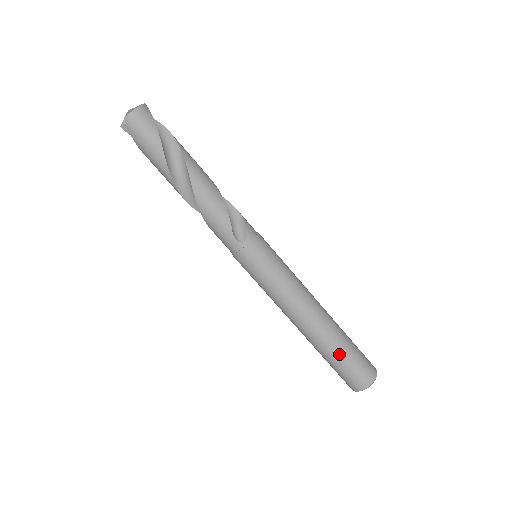
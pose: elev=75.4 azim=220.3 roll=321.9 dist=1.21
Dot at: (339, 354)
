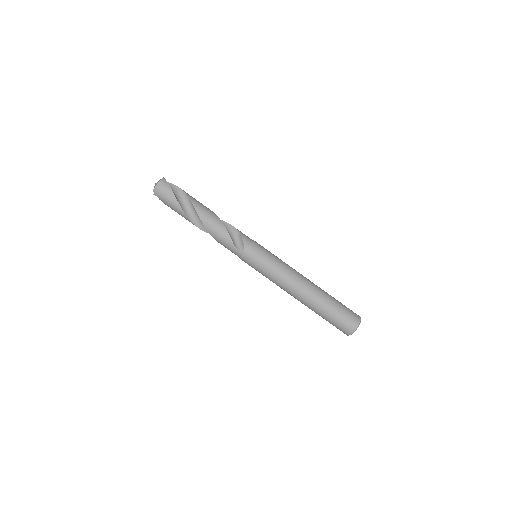
Dot at: (327, 312)
